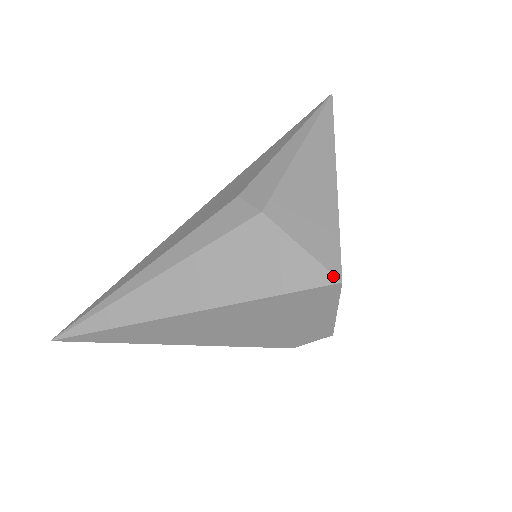
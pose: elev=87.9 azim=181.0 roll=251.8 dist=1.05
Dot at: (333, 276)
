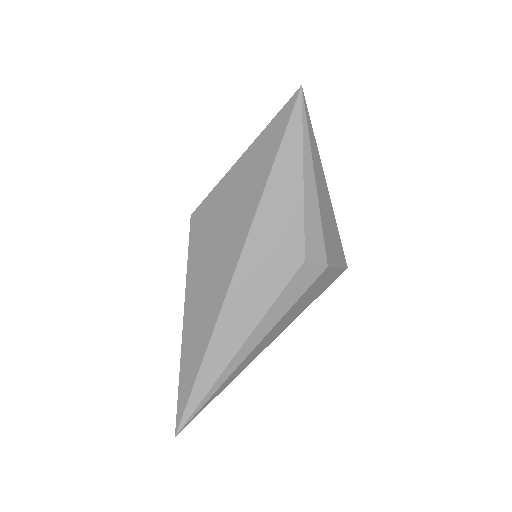
Dot at: (346, 268)
